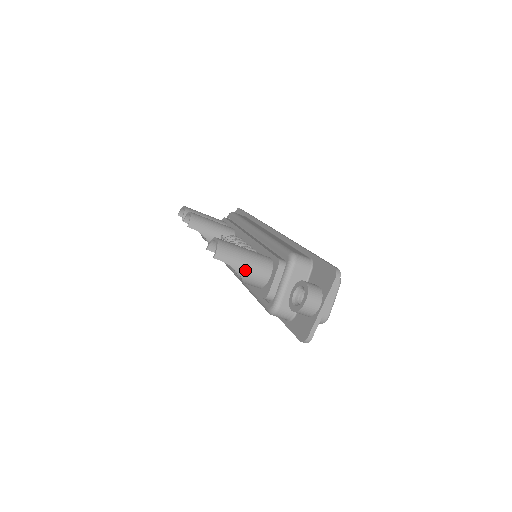
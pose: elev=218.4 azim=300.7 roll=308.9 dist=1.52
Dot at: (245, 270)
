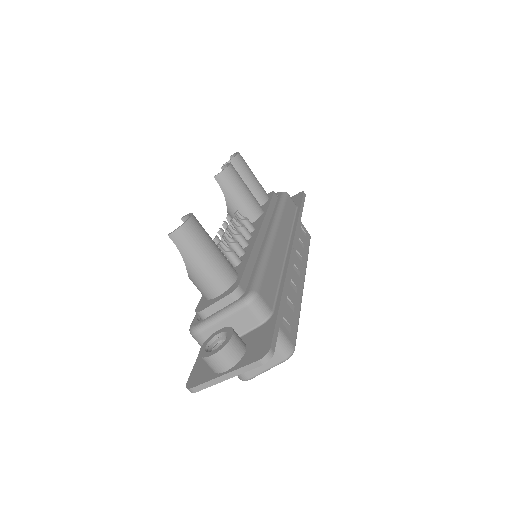
Dot at: (195, 270)
